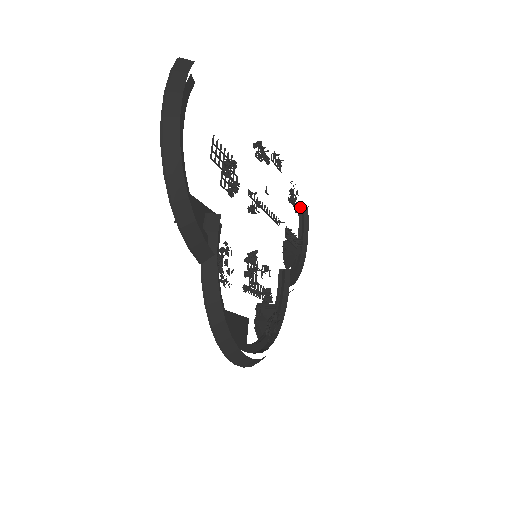
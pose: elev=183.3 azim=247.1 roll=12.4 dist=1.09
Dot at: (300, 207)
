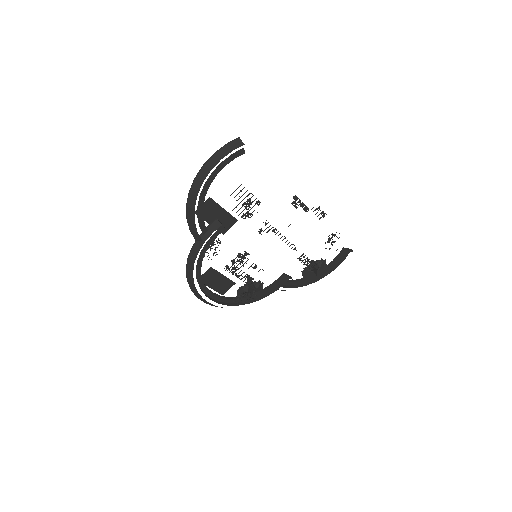
Dot at: (345, 248)
